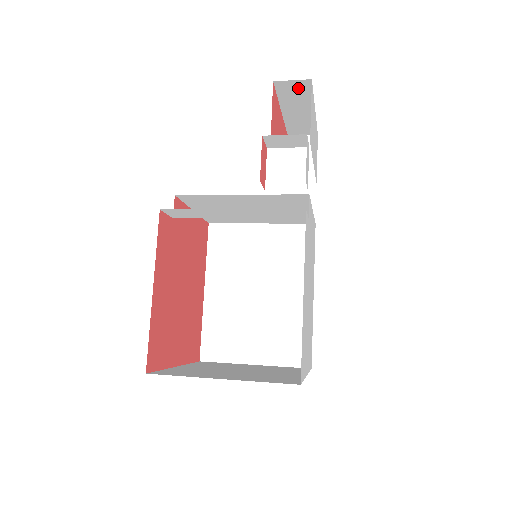
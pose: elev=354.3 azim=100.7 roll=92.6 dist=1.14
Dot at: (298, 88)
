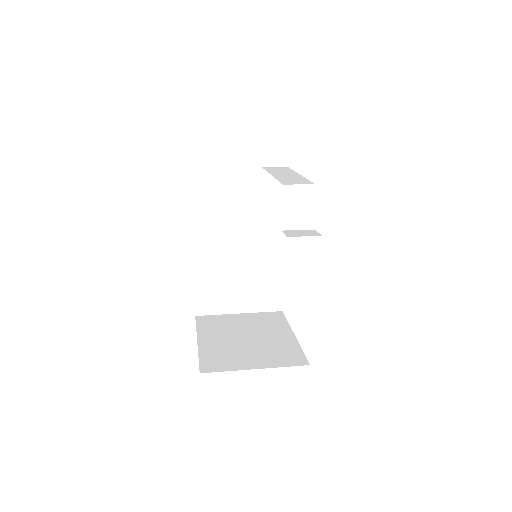
Dot at: occluded
